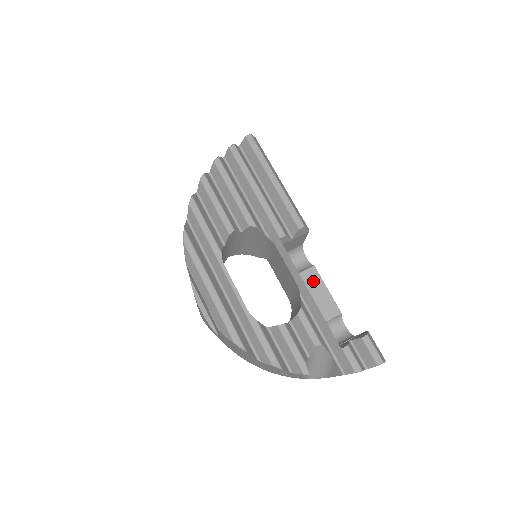
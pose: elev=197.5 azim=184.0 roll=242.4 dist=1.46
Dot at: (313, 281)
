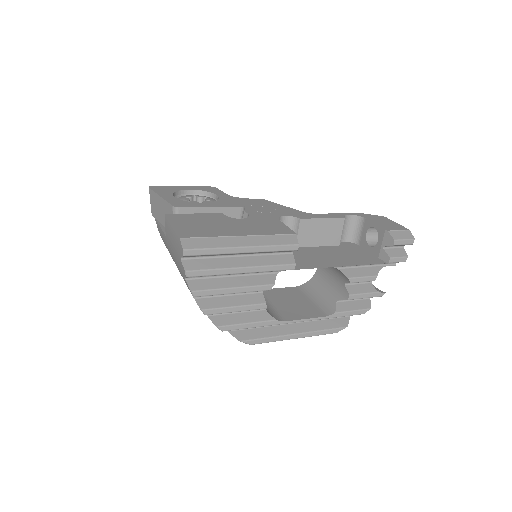
Dot at: (310, 227)
